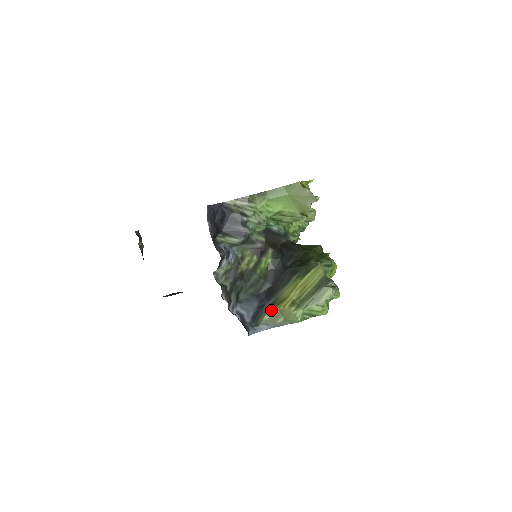
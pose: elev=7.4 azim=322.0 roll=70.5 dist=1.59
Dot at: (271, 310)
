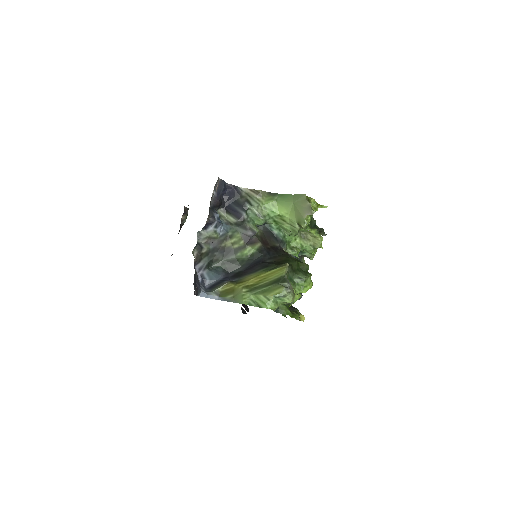
Dot at: (228, 285)
